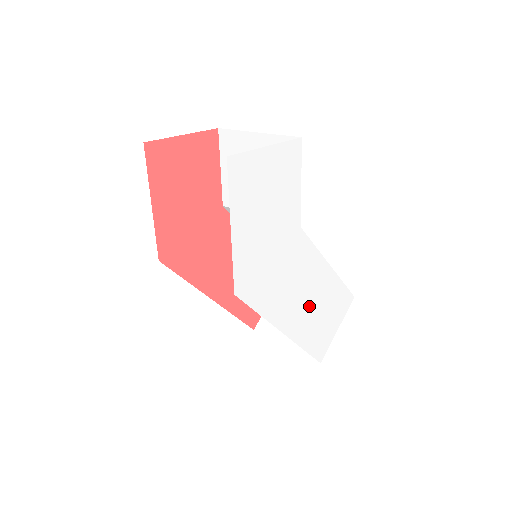
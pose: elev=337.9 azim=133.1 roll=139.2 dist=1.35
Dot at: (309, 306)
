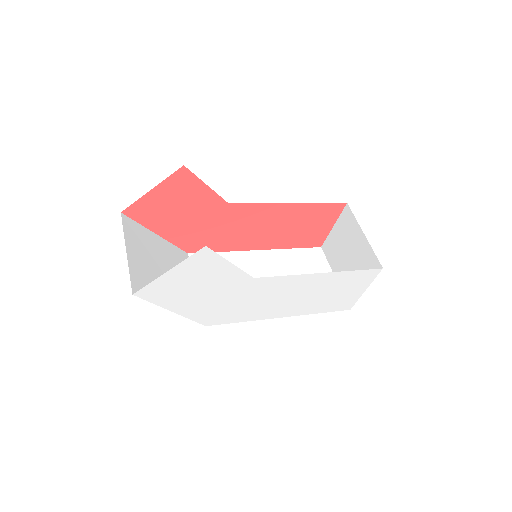
Dot at: (306, 298)
